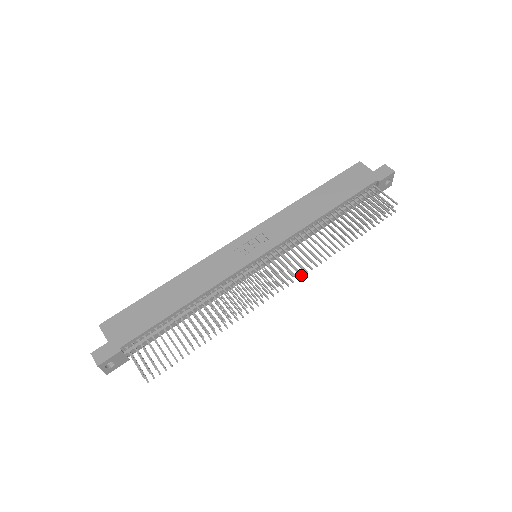
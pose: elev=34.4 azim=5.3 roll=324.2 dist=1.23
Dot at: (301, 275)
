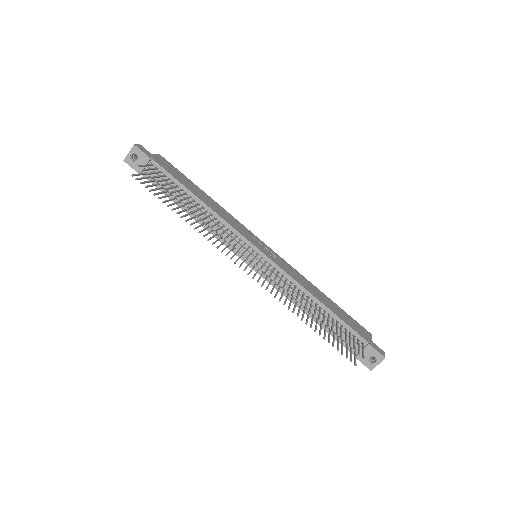
Dot at: (261, 285)
